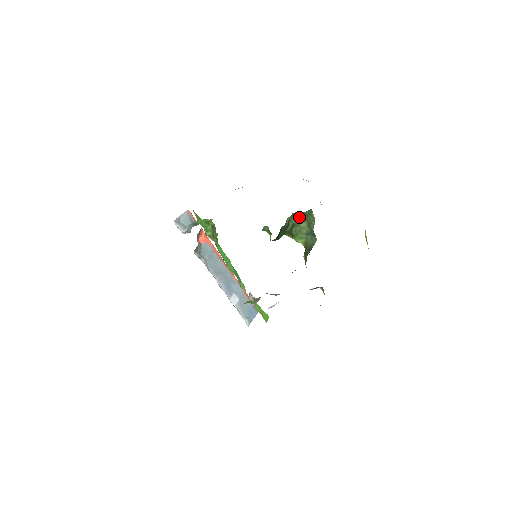
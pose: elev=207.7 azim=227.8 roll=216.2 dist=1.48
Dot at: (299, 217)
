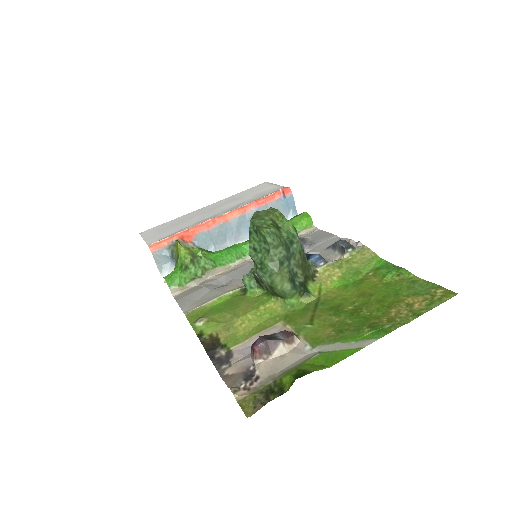
Dot at: (264, 271)
